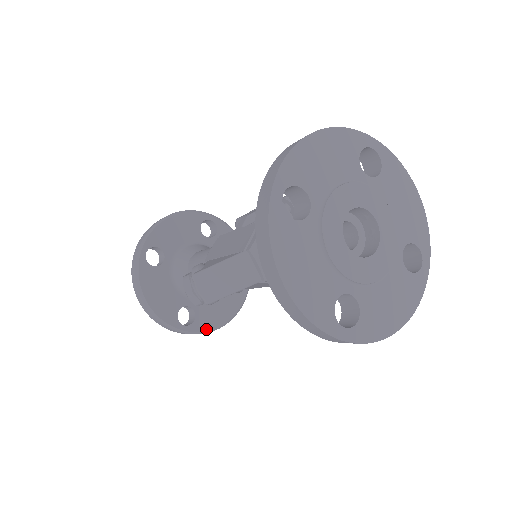
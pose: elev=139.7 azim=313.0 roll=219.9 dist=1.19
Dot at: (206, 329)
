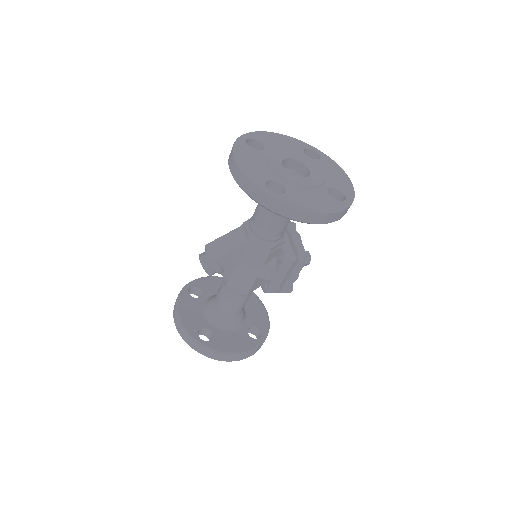
Dot at: (219, 350)
